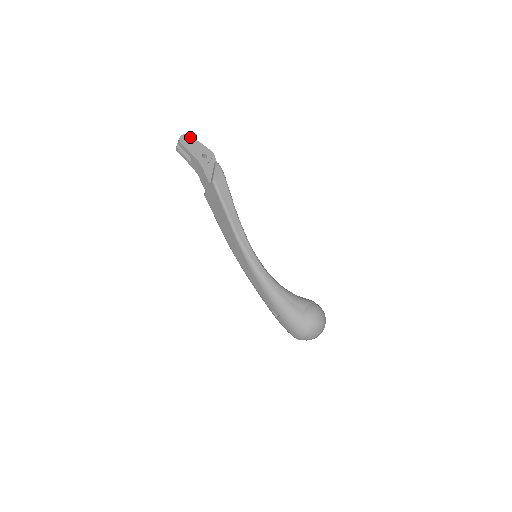
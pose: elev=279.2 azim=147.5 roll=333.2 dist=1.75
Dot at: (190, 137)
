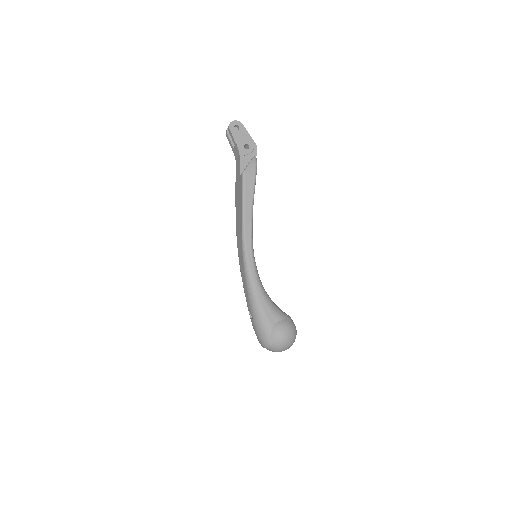
Dot at: (241, 125)
